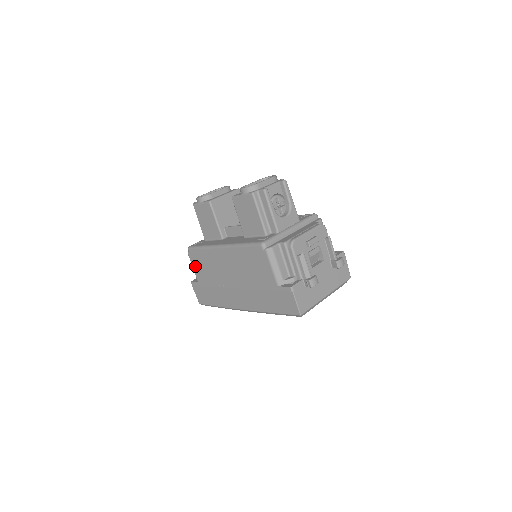
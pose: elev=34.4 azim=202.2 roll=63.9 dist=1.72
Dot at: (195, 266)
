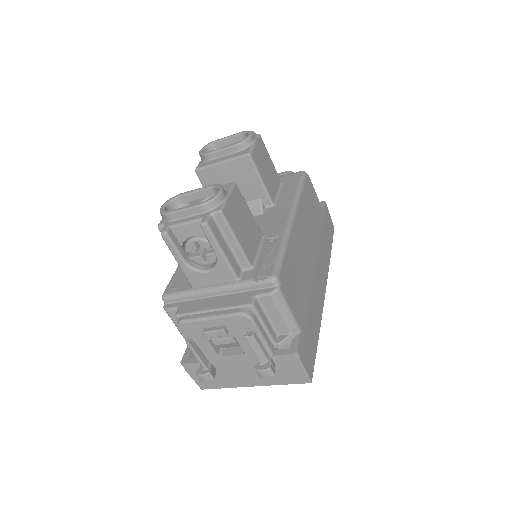
Dot at: occluded
